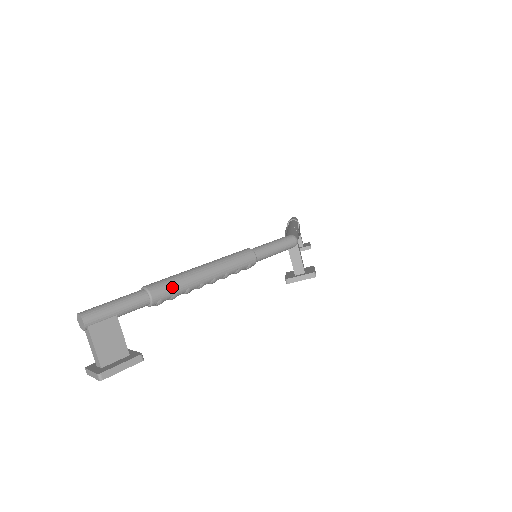
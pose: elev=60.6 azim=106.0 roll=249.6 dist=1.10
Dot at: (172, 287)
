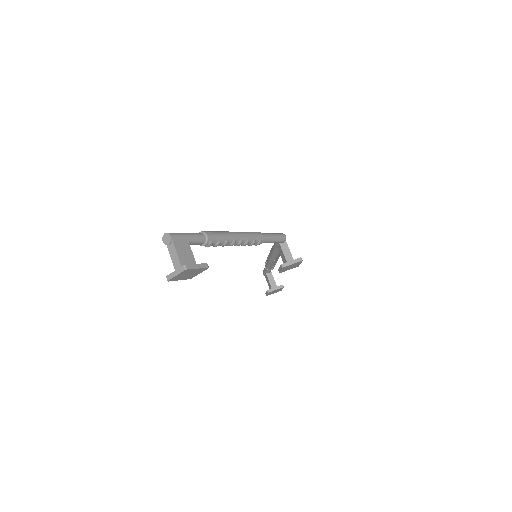
Dot at: (218, 234)
